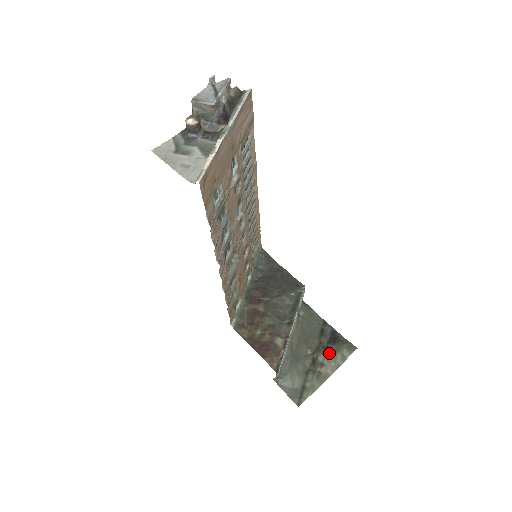
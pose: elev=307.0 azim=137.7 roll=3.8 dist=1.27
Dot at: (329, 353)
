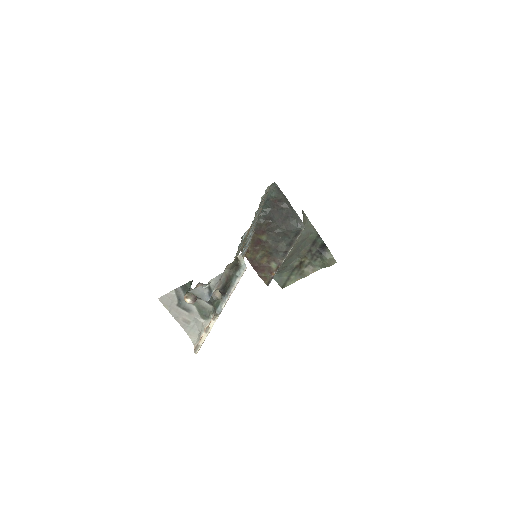
Dot at: (314, 260)
